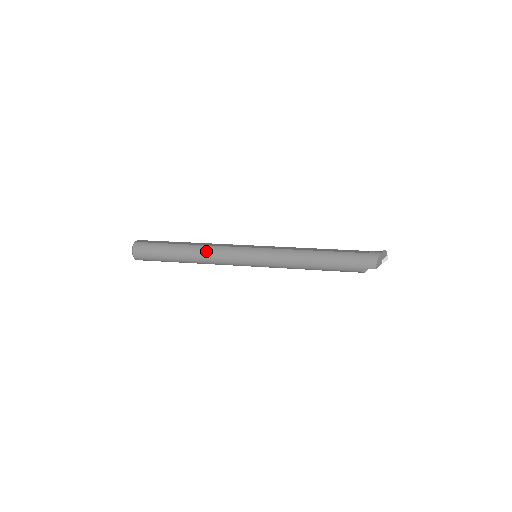
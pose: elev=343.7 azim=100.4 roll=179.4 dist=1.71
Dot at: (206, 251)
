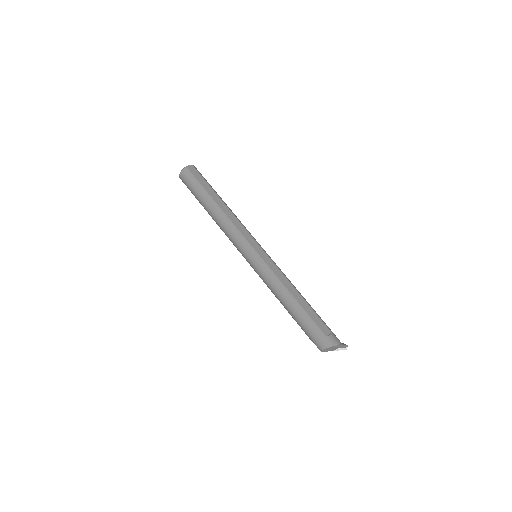
Dot at: (223, 222)
